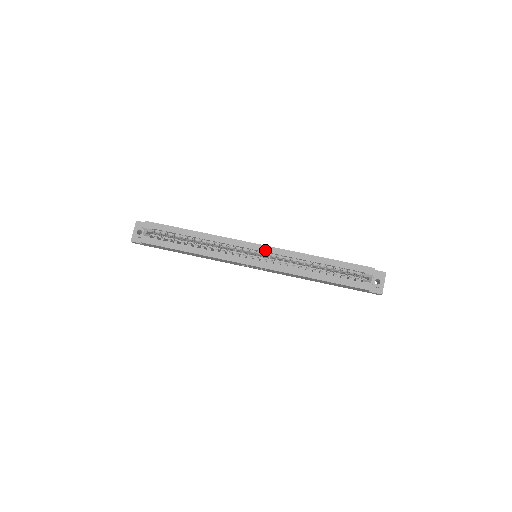
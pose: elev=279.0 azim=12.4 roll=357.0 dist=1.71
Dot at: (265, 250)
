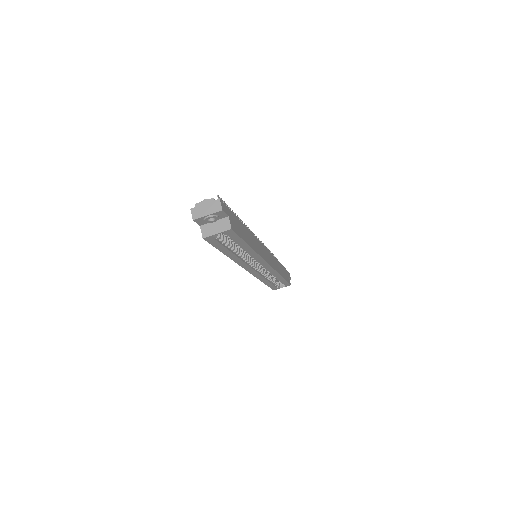
Dot at: (267, 268)
